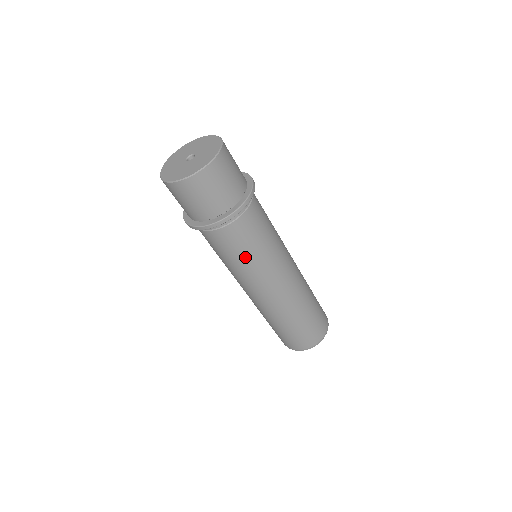
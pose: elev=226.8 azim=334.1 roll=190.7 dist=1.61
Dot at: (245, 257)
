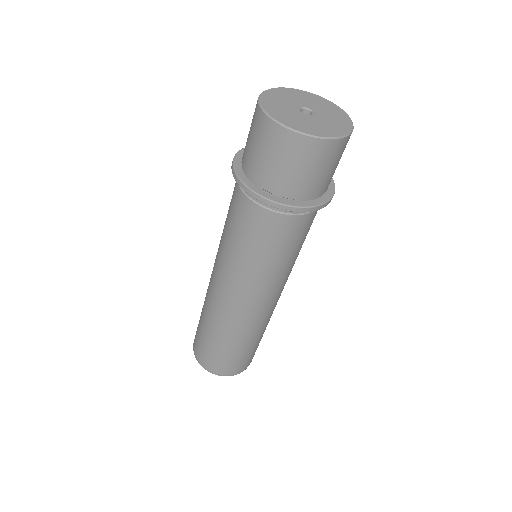
Dot at: (233, 239)
